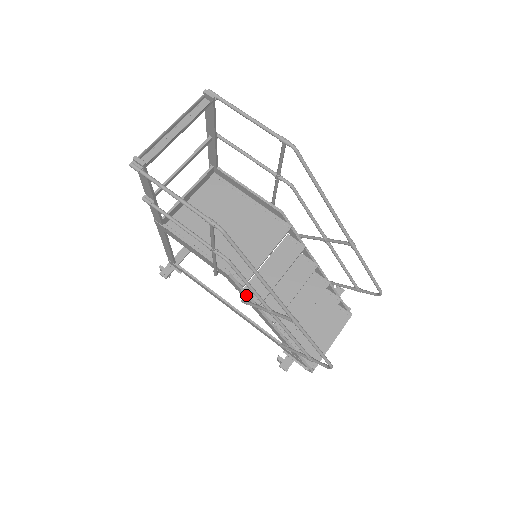
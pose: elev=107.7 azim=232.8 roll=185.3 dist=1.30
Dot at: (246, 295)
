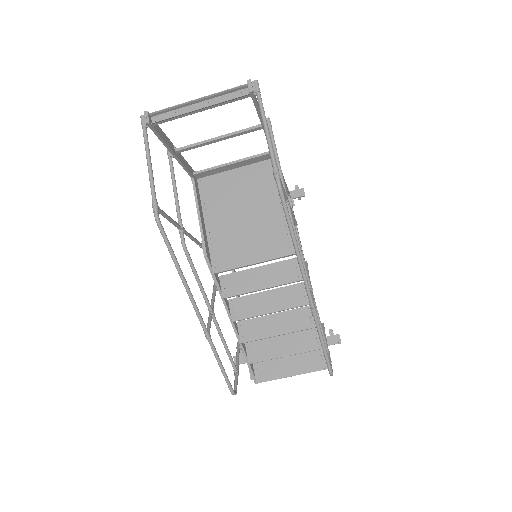
Dot at: (215, 282)
